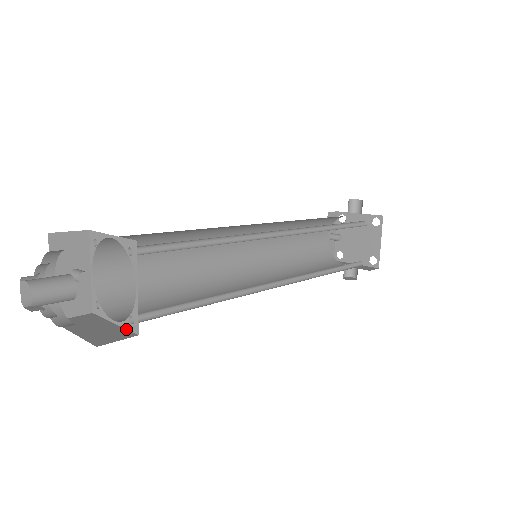
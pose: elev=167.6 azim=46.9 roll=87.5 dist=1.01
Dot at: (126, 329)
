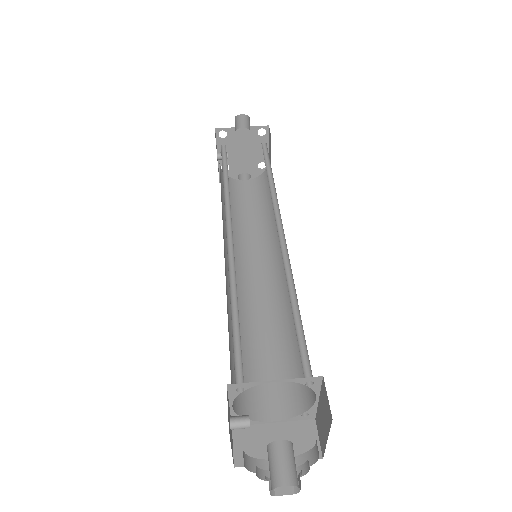
Dot at: (295, 421)
